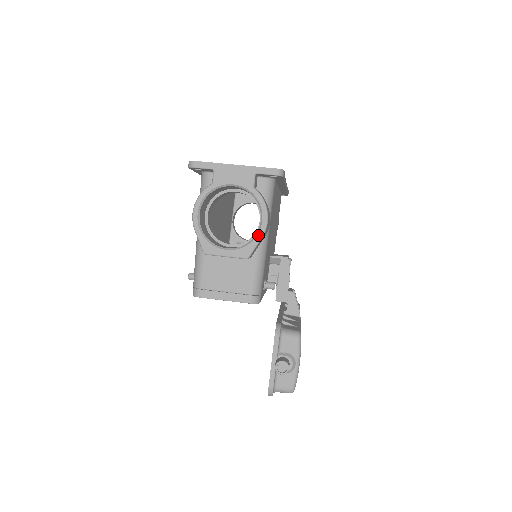
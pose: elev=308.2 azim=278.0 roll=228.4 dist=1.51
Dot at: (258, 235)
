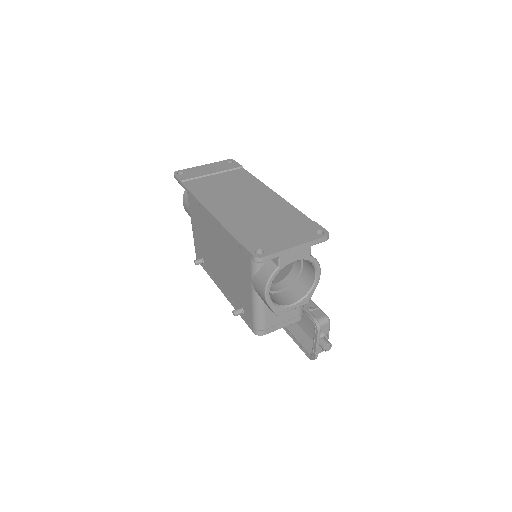
Dot at: (315, 286)
